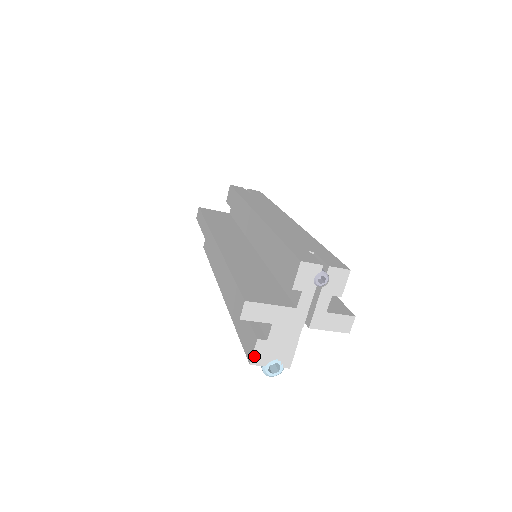
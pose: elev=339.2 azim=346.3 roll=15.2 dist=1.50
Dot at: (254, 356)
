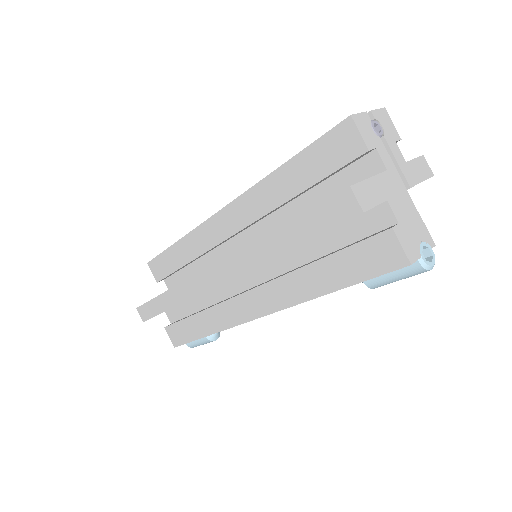
Dot at: (405, 251)
